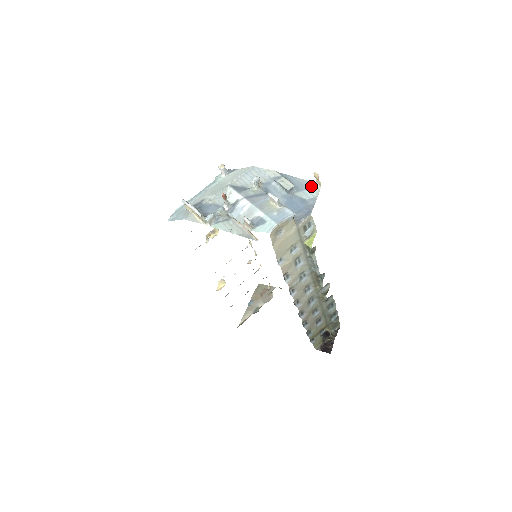
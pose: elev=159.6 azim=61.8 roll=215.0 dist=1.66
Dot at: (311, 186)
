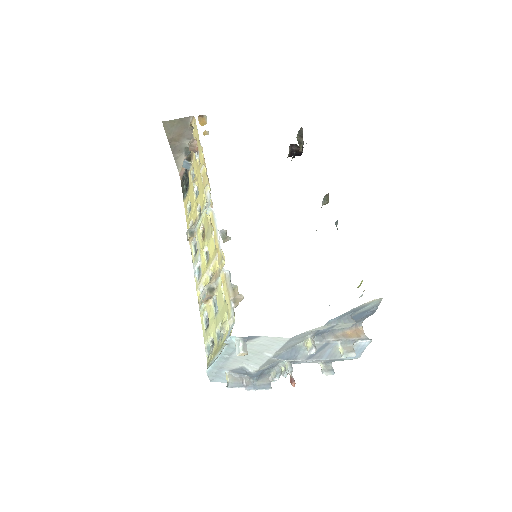
Dot at: (371, 303)
